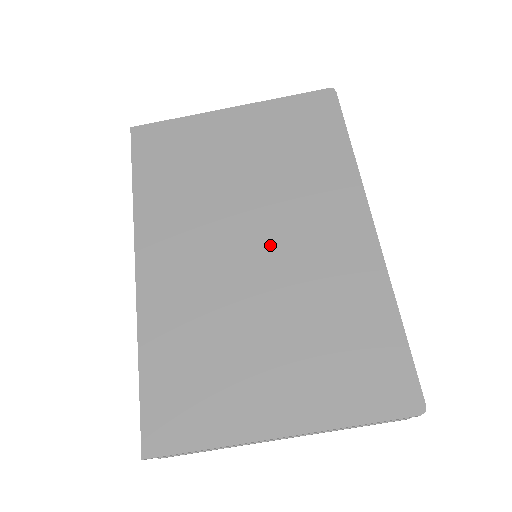
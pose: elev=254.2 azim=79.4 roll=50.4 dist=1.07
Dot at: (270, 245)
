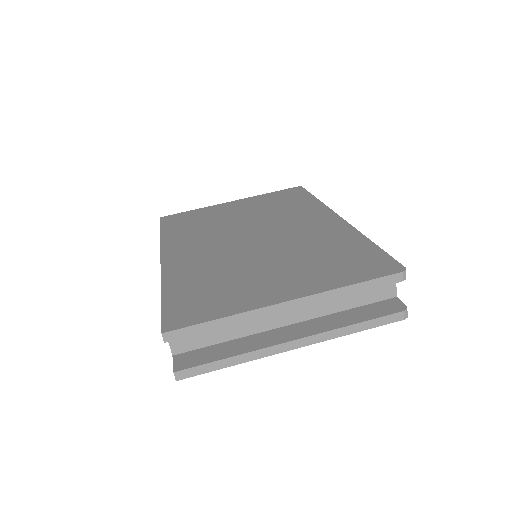
Dot at: (266, 235)
